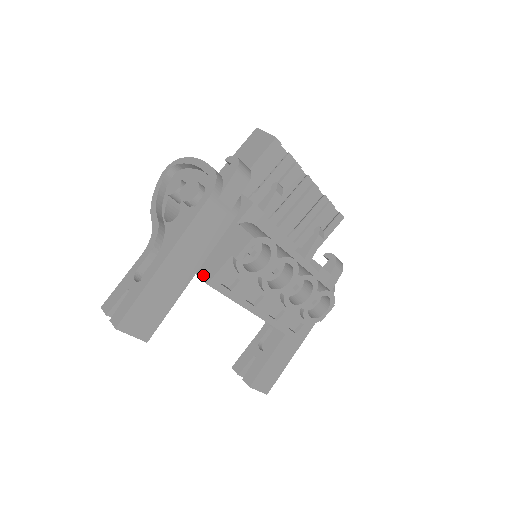
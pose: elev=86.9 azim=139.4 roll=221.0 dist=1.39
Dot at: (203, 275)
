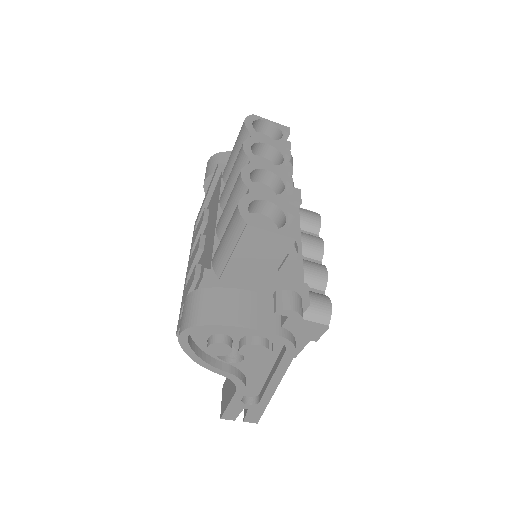
Dot at: occluded
